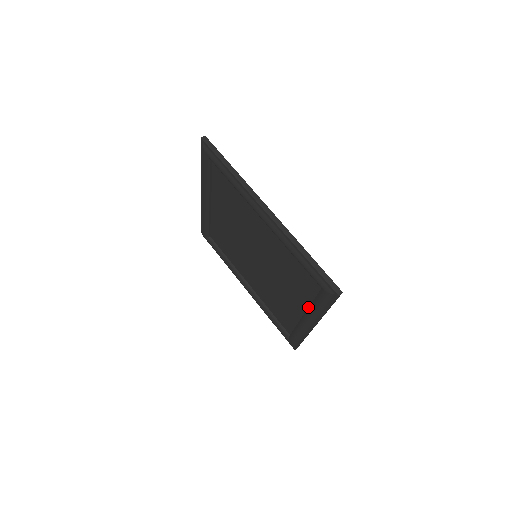
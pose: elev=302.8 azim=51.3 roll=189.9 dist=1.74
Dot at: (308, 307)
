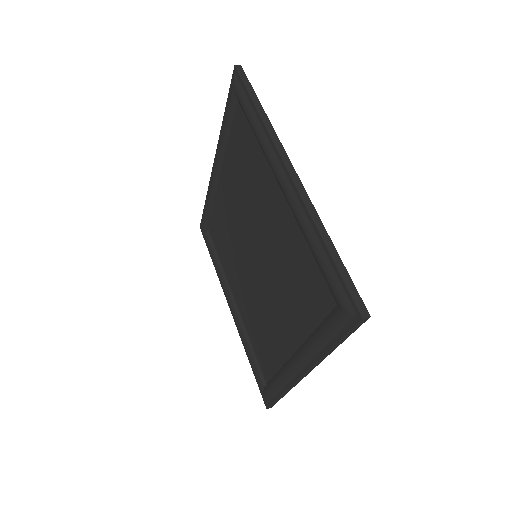
Dot at: (306, 339)
